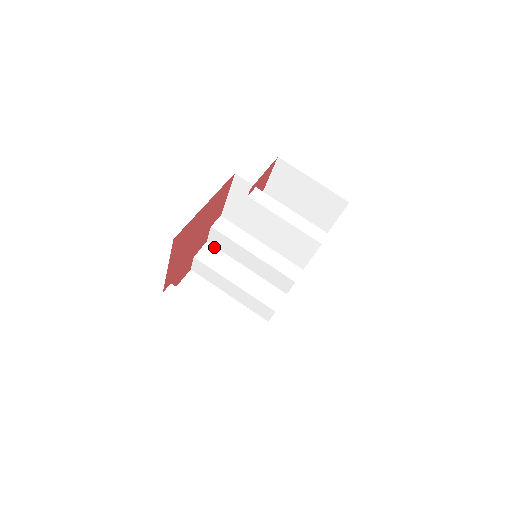
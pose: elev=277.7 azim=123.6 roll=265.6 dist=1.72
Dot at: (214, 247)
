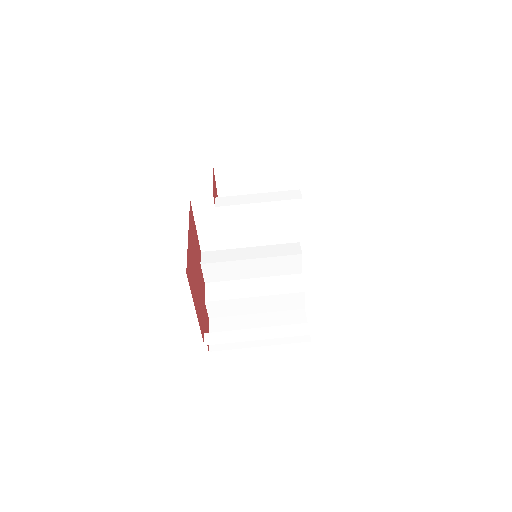
Dot at: (214, 283)
